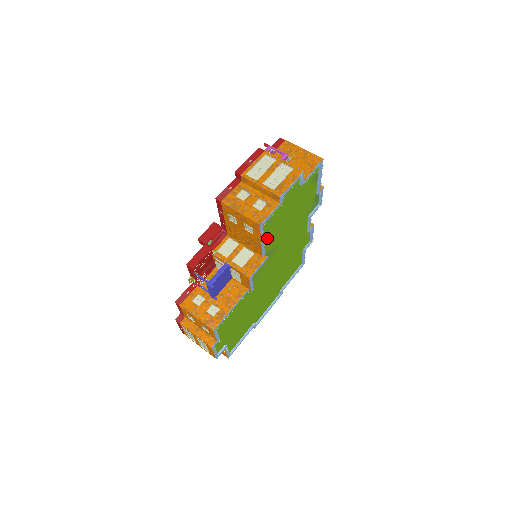
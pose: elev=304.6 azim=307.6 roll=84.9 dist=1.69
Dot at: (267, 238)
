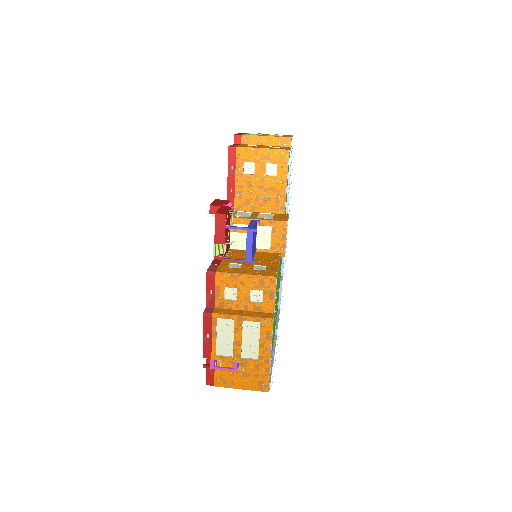
Dot at: occluded
